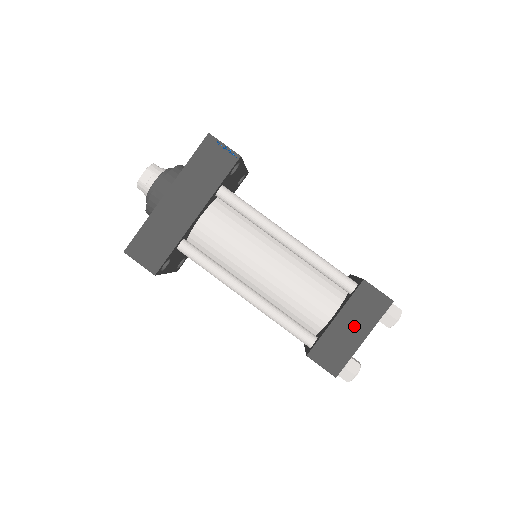
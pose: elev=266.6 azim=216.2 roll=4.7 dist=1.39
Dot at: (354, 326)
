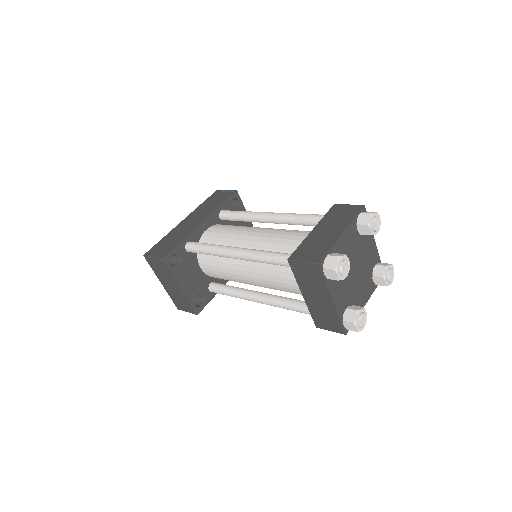
Dot at: (331, 229)
